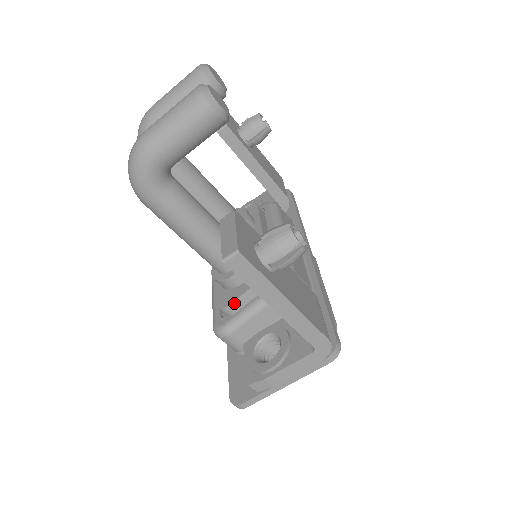
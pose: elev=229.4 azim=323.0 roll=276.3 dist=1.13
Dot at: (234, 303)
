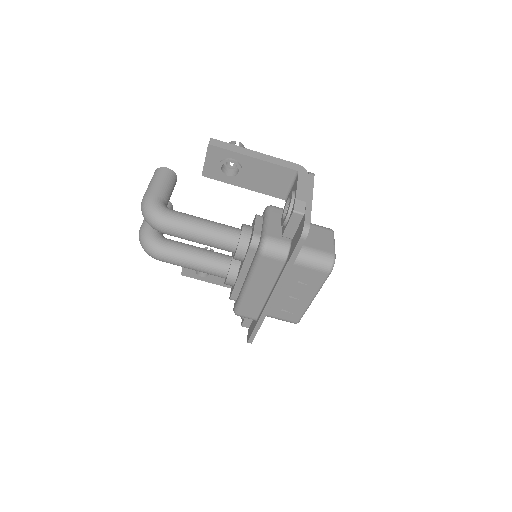
Dot at: (255, 231)
